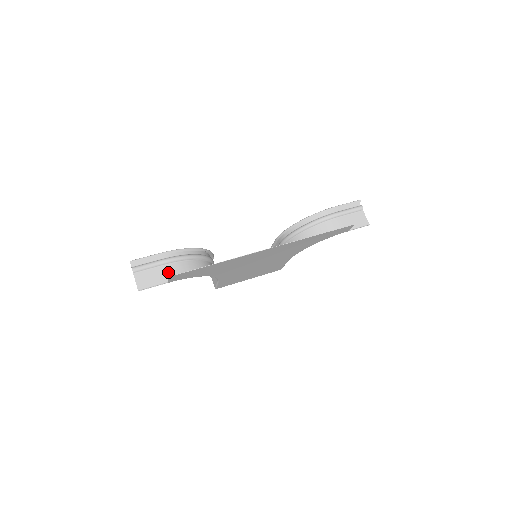
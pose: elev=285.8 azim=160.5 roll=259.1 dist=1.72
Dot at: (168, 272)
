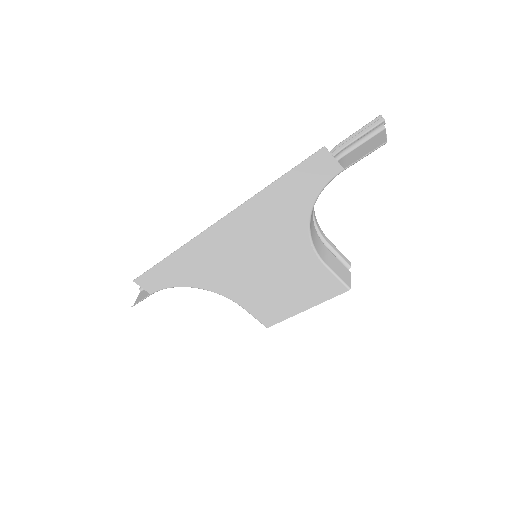
Dot at: occluded
